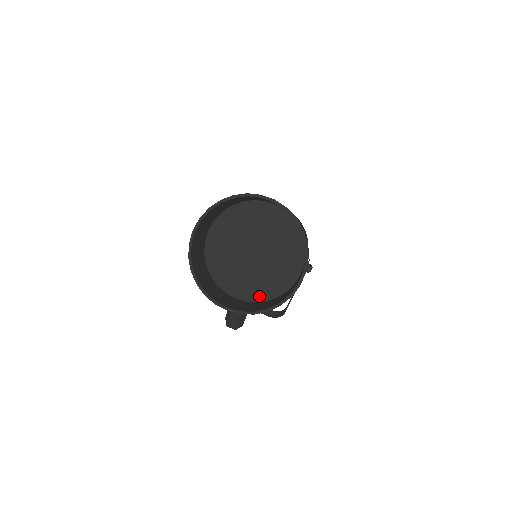
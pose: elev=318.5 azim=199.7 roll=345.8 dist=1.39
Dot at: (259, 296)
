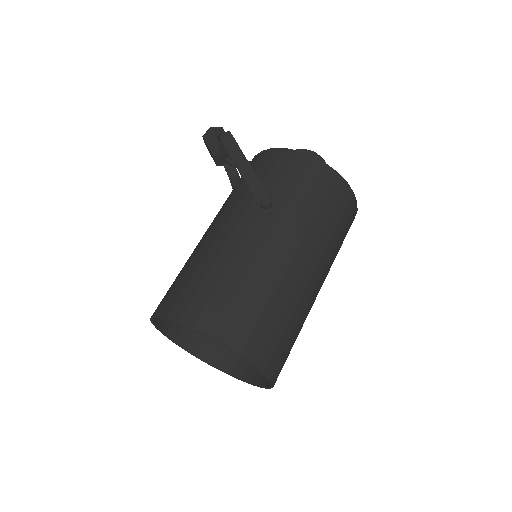
Dot at: occluded
